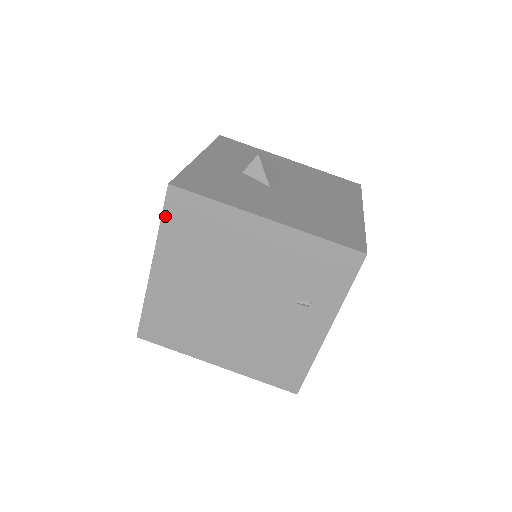
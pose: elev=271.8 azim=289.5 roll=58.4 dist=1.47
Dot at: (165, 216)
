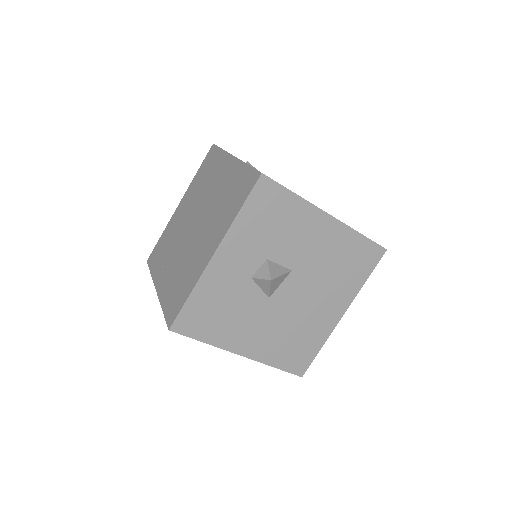
Dot at: occluded
